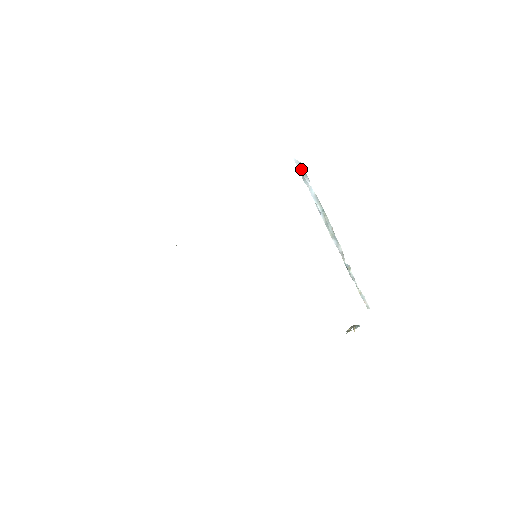
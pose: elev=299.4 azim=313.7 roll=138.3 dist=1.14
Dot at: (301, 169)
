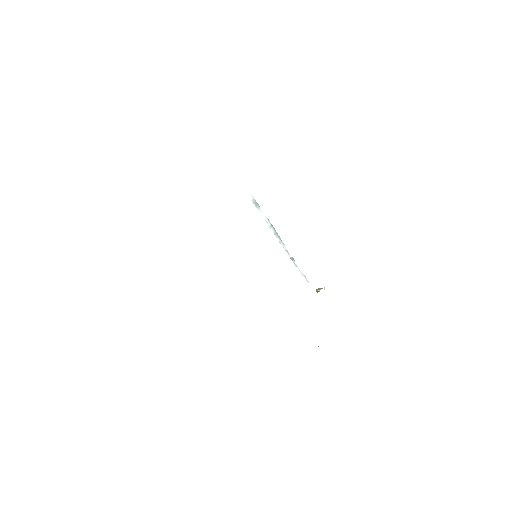
Dot at: (253, 200)
